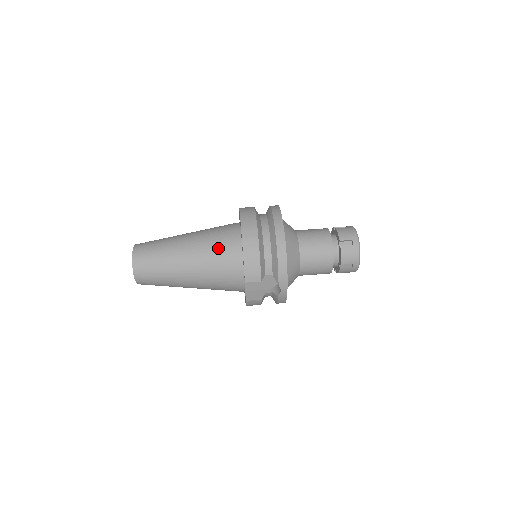
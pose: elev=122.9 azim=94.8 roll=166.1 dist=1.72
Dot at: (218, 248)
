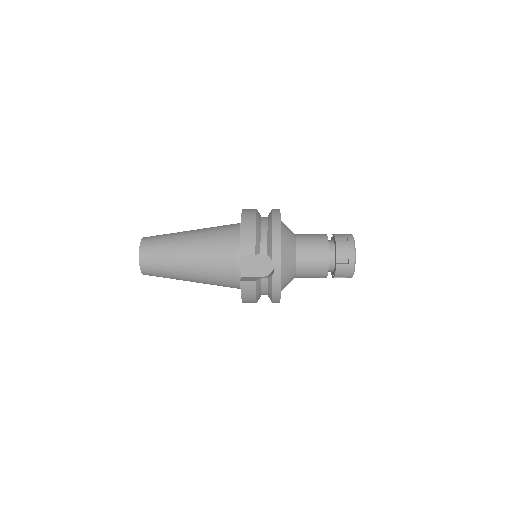
Dot at: (219, 233)
